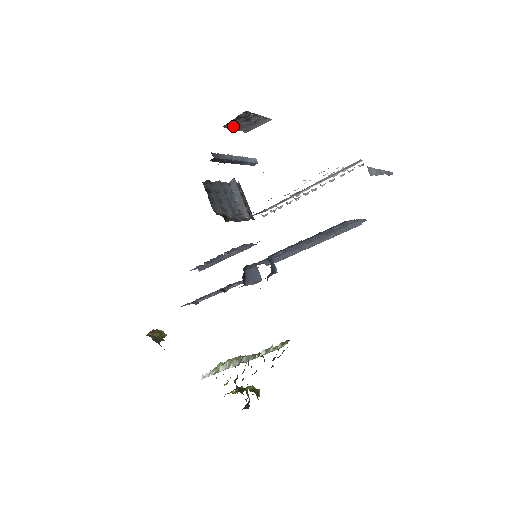
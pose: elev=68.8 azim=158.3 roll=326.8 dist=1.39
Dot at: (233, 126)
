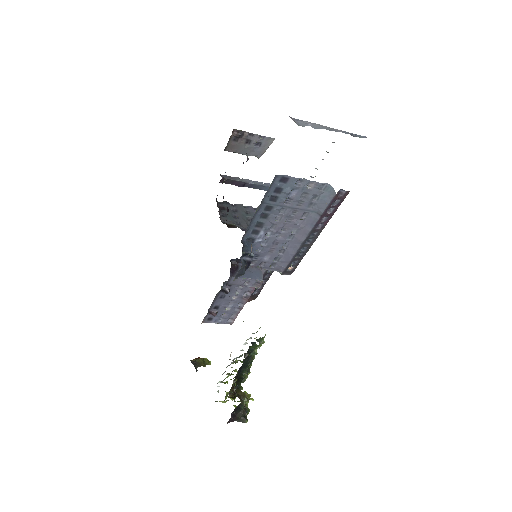
Dot at: (238, 150)
